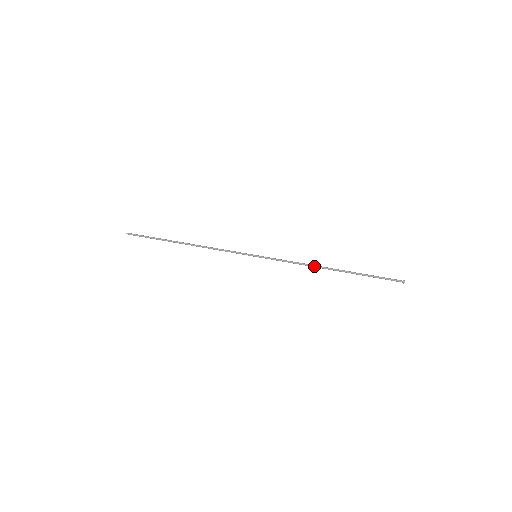
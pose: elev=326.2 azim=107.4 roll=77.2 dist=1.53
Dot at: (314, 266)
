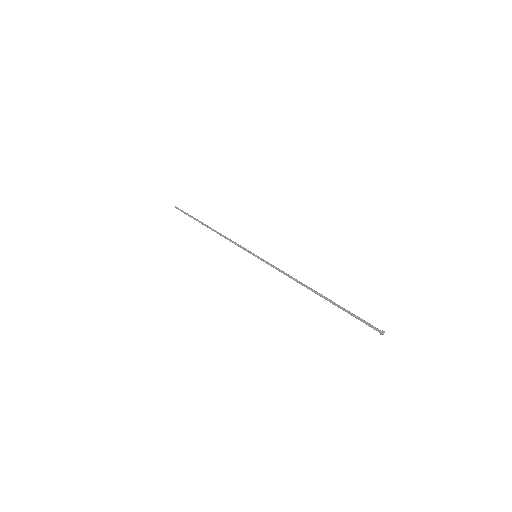
Dot at: (299, 283)
